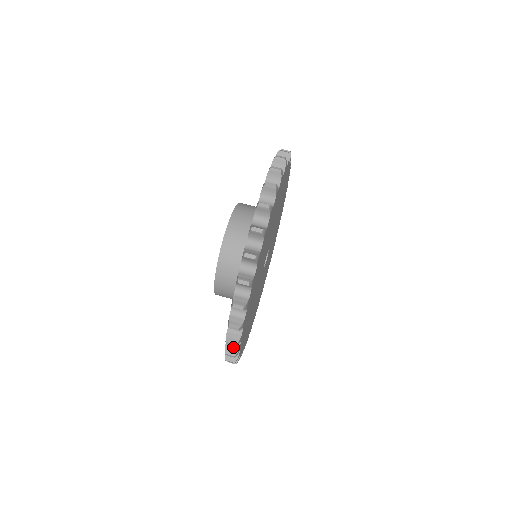
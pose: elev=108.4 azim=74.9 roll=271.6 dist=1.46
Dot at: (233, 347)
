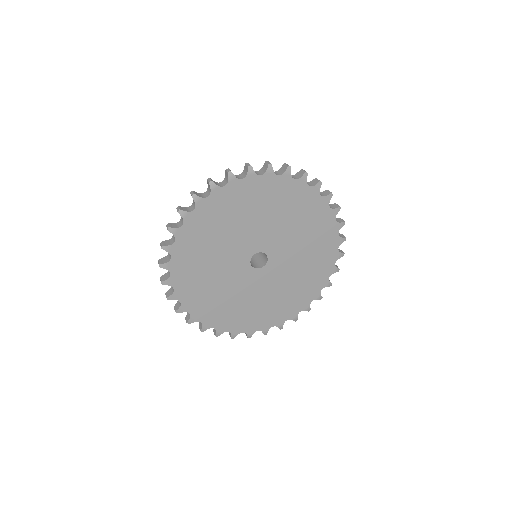
Dot at: (234, 175)
